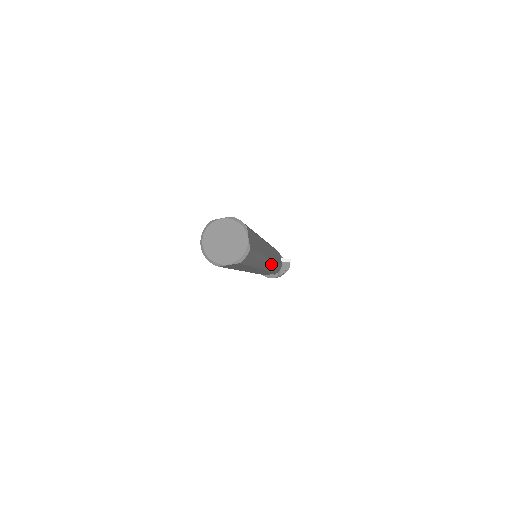
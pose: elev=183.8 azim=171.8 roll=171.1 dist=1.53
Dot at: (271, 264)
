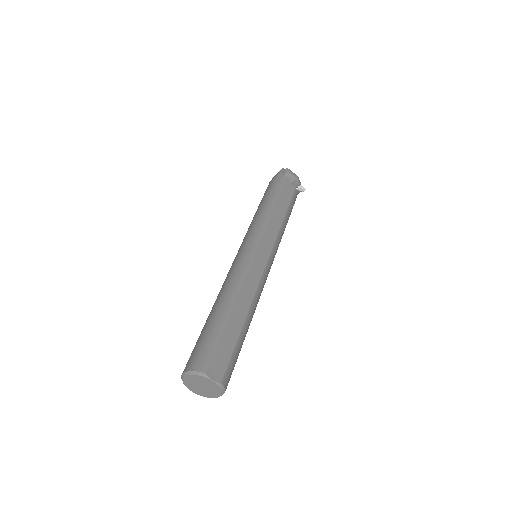
Dot at: occluded
